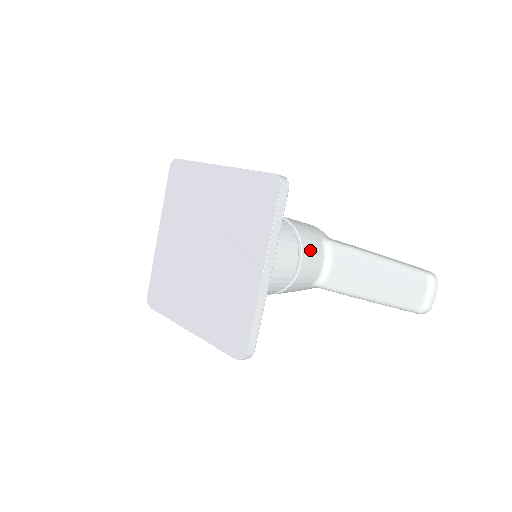
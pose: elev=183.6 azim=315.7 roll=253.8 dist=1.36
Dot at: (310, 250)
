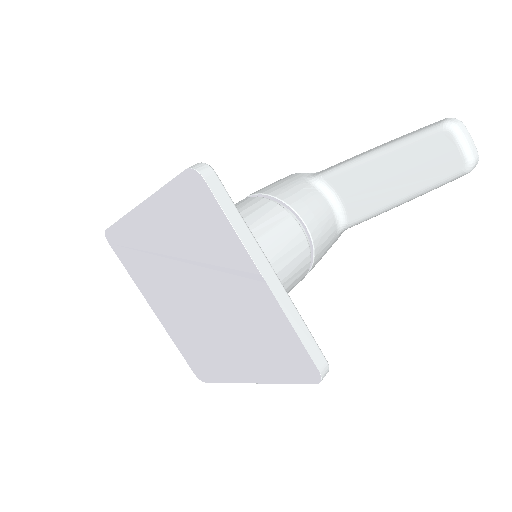
Dot at: (304, 204)
